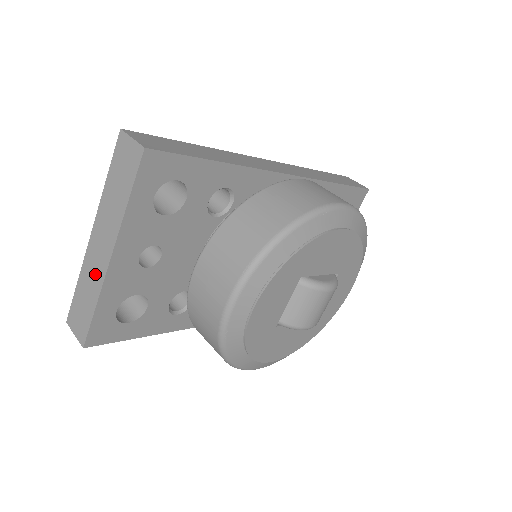
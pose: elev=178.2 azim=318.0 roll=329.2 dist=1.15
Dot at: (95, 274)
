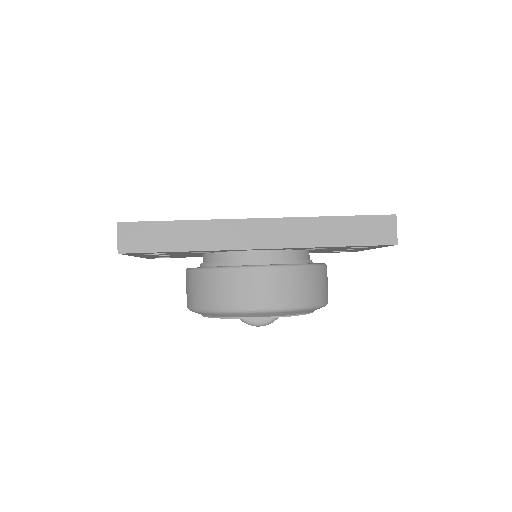
Dot at: occluded
